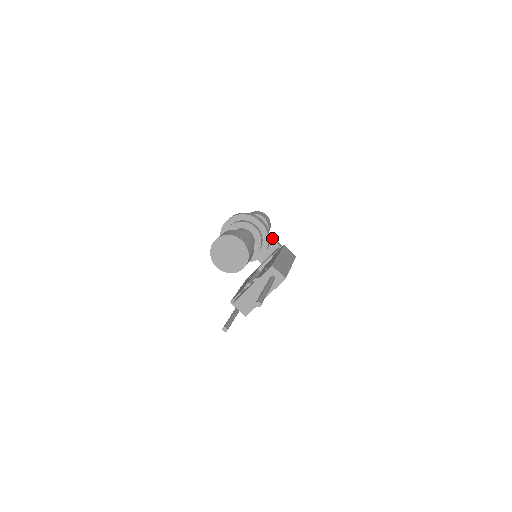
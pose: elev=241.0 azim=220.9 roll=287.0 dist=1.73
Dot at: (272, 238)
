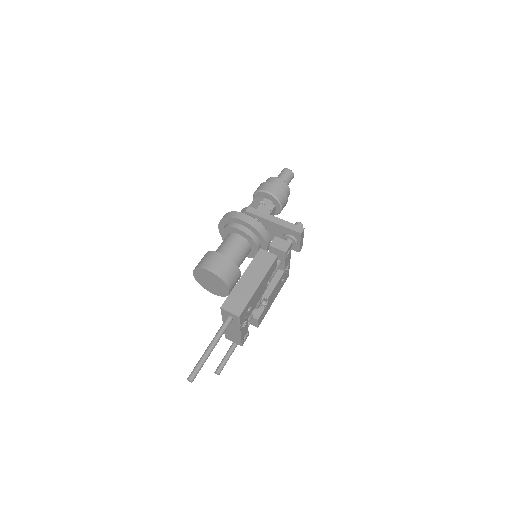
Dot at: (274, 220)
